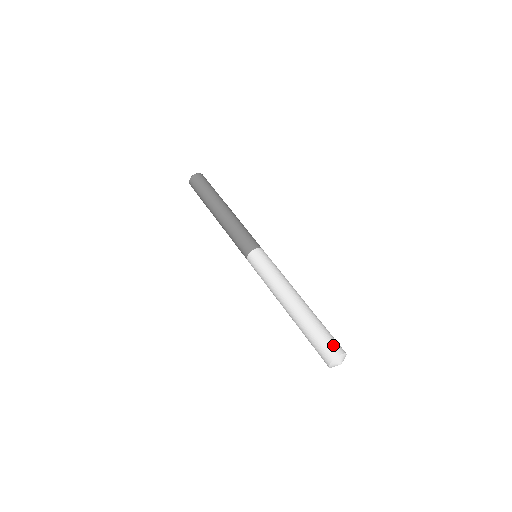
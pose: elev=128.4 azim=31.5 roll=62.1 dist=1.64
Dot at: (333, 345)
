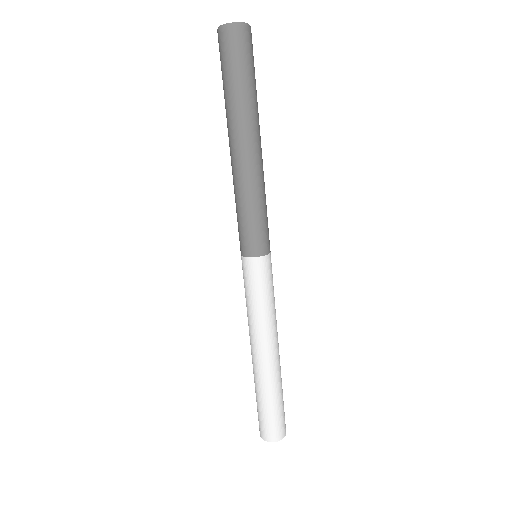
Dot at: (271, 430)
